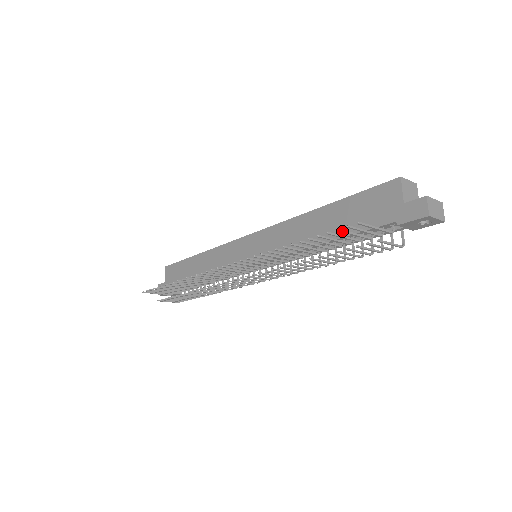
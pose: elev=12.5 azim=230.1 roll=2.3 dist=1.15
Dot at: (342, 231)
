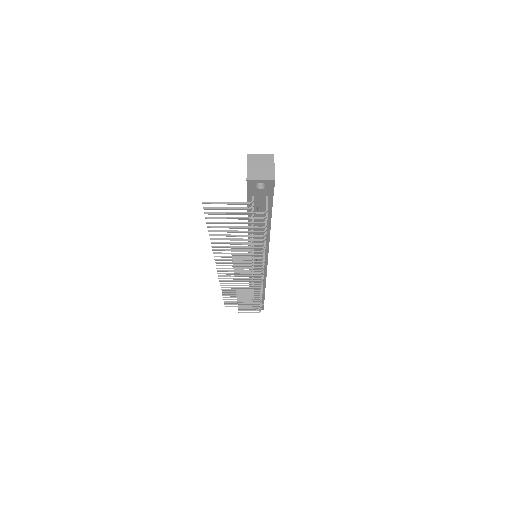
Dot at: (210, 213)
